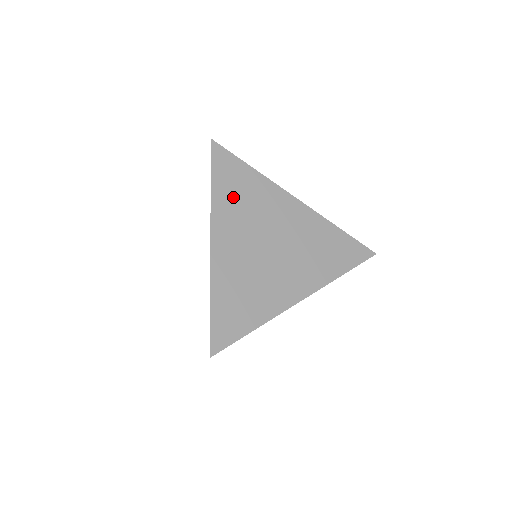
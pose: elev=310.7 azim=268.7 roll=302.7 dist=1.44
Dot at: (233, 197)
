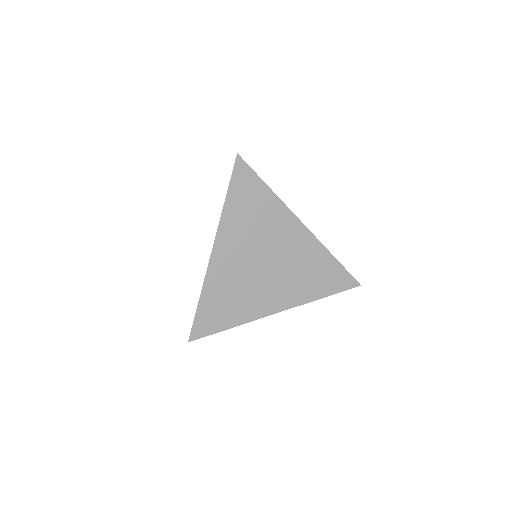
Dot at: (243, 213)
